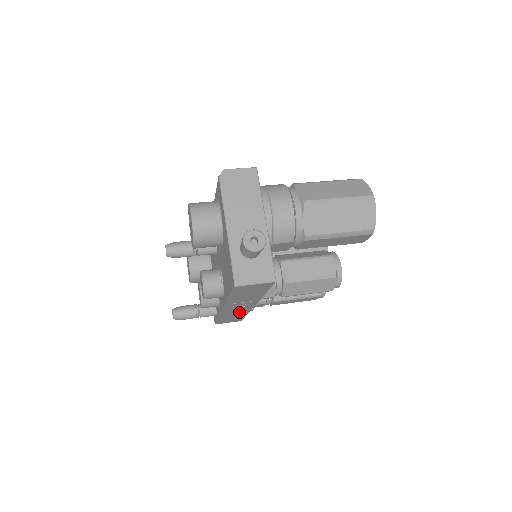
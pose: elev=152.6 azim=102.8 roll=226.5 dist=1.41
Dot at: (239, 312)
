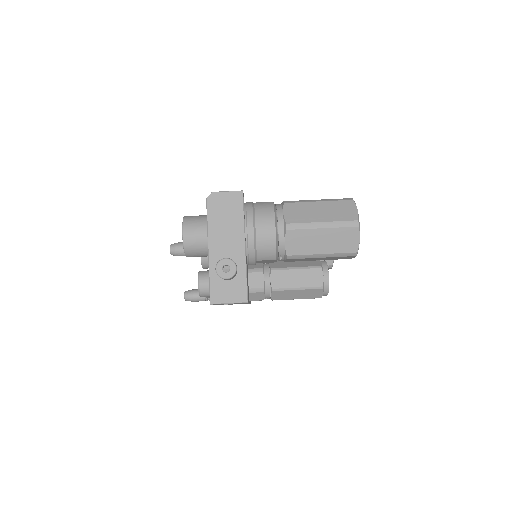
Dot at: occluded
